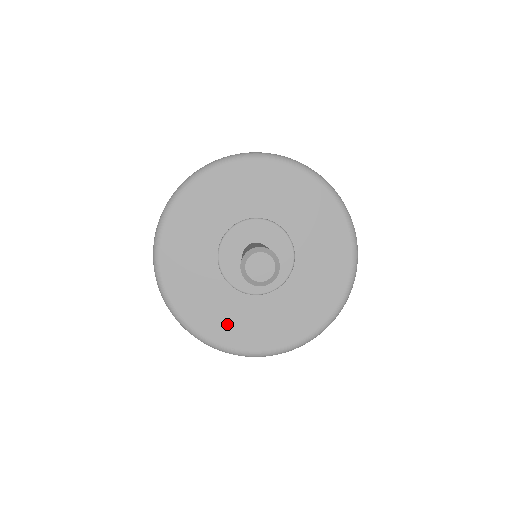
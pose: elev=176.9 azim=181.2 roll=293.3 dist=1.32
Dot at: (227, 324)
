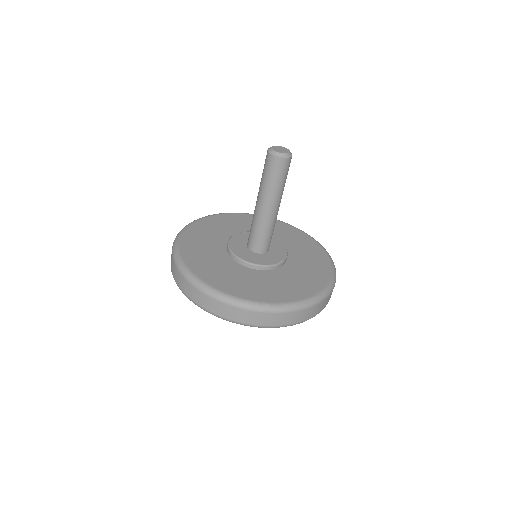
Dot at: (225, 278)
